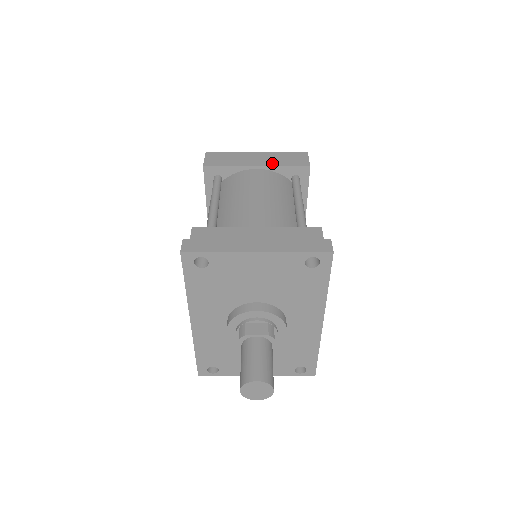
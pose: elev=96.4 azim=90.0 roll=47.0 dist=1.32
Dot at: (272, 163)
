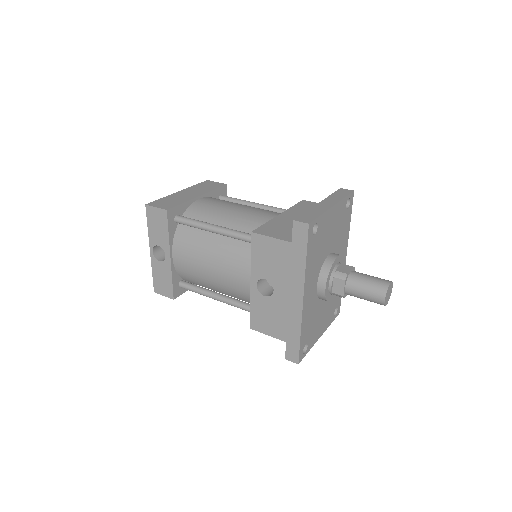
Dot at: (204, 191)
